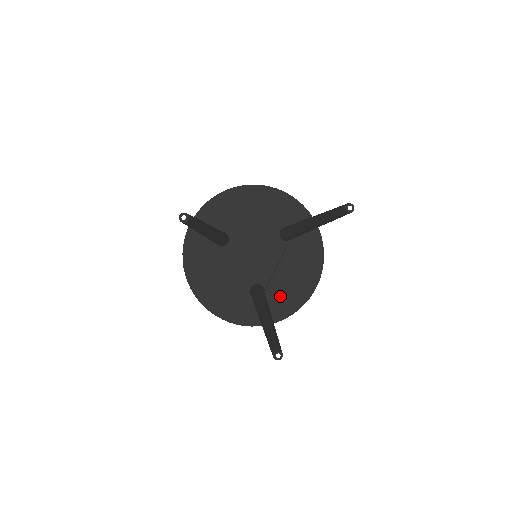
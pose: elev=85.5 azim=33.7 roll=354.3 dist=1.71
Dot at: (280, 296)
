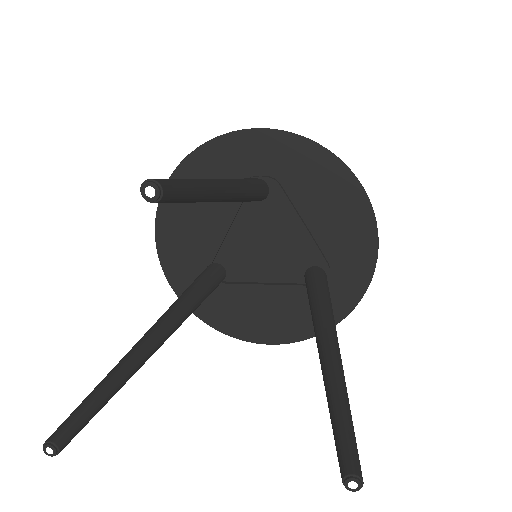
Dot at: (228, 304)
